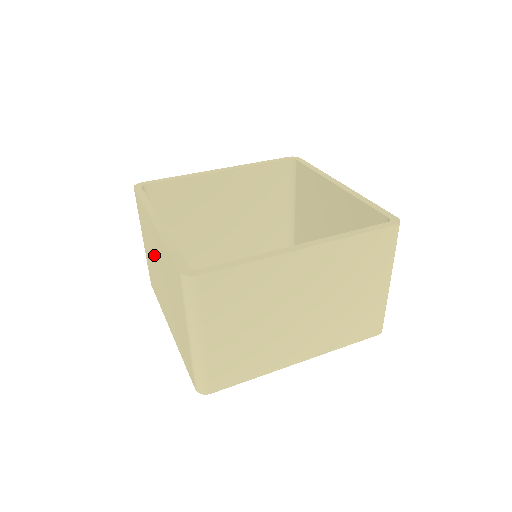
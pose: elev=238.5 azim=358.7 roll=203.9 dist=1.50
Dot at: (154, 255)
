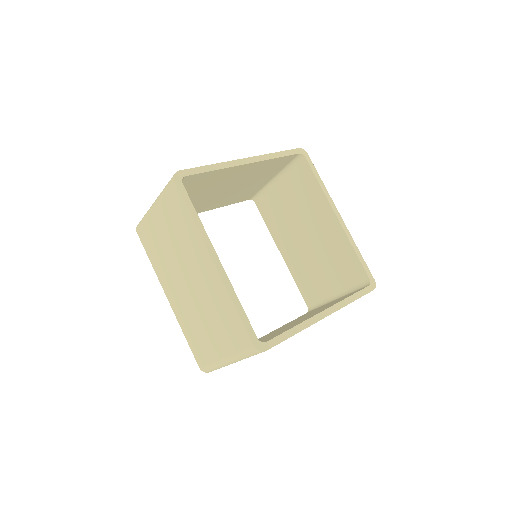
Dot at: (185, 258)
